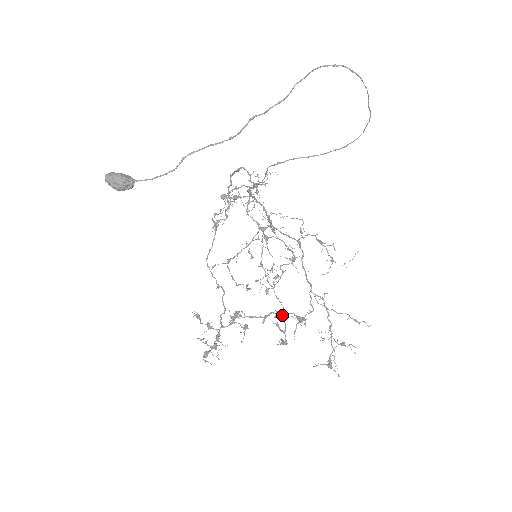
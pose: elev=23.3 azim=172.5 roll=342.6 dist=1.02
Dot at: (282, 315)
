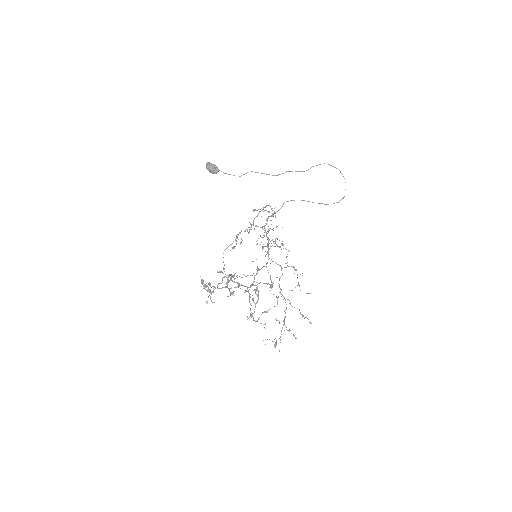
Dot at: (258, 293)
